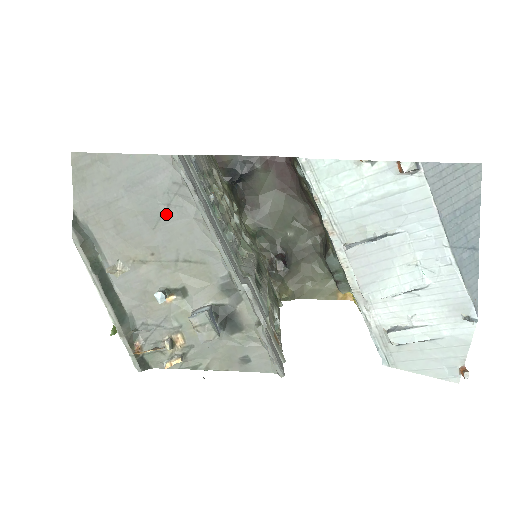
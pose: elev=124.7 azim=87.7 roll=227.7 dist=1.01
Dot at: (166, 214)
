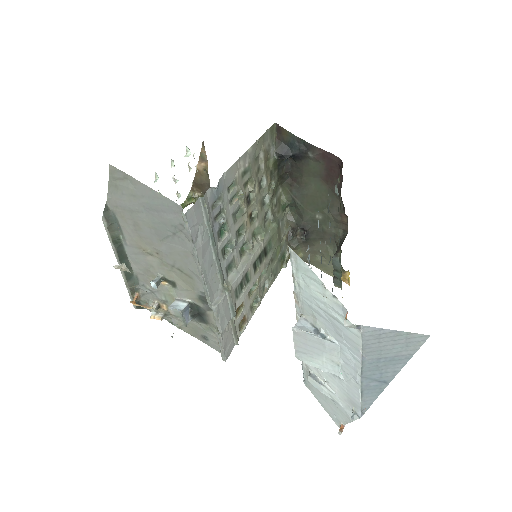
Dot at: (171, 238)
